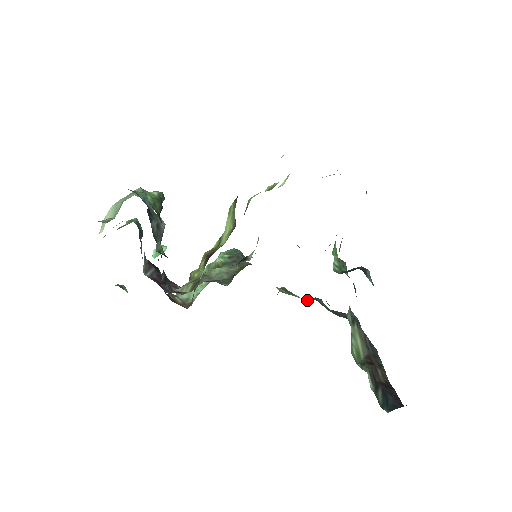
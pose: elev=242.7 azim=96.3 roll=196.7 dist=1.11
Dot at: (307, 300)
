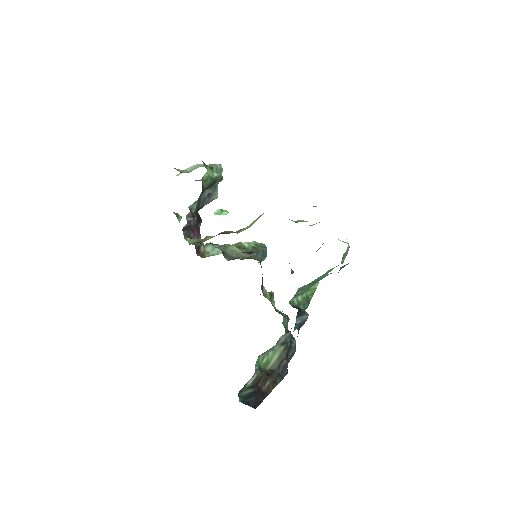
Dot at: (276, 311)
